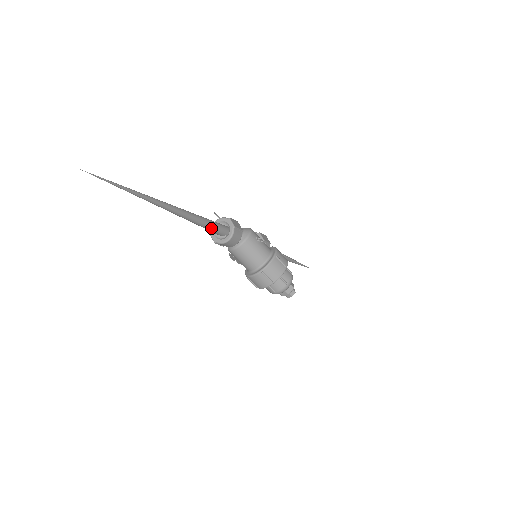
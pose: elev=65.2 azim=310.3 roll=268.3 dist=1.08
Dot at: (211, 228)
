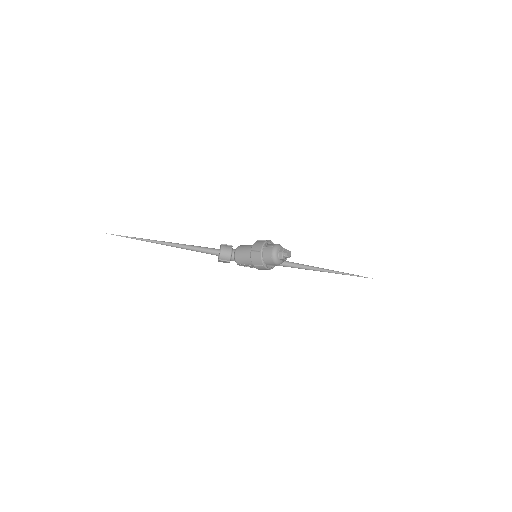
Dot at: (205, 249)
